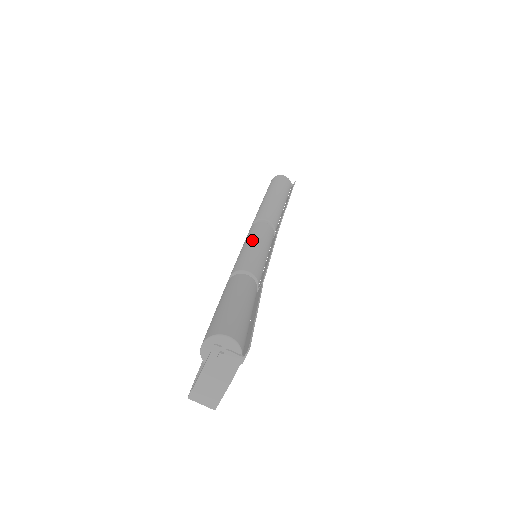
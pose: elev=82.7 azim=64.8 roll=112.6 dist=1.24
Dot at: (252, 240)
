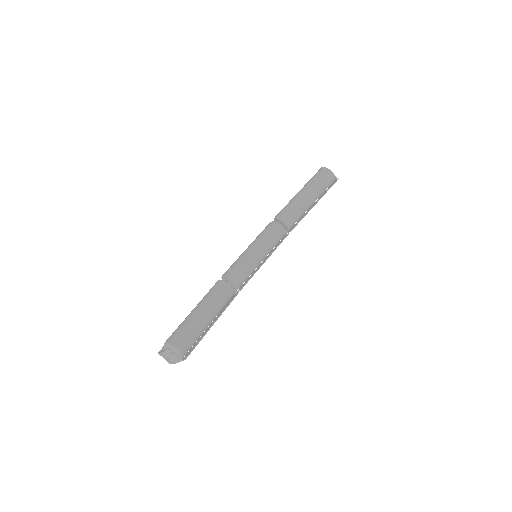
Dot at: (257, 245)
